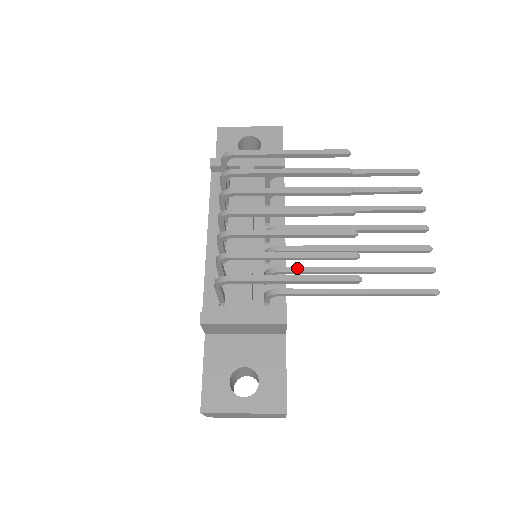
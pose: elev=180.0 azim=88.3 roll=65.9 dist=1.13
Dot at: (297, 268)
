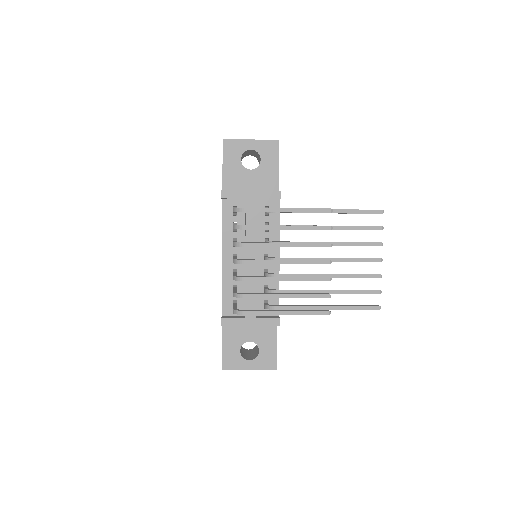
Dot at: (288, 291)
